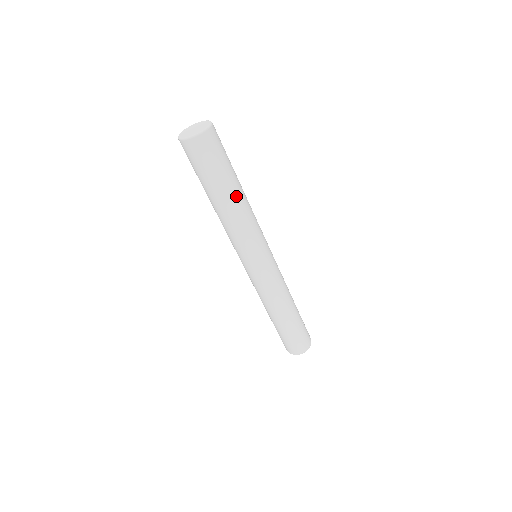
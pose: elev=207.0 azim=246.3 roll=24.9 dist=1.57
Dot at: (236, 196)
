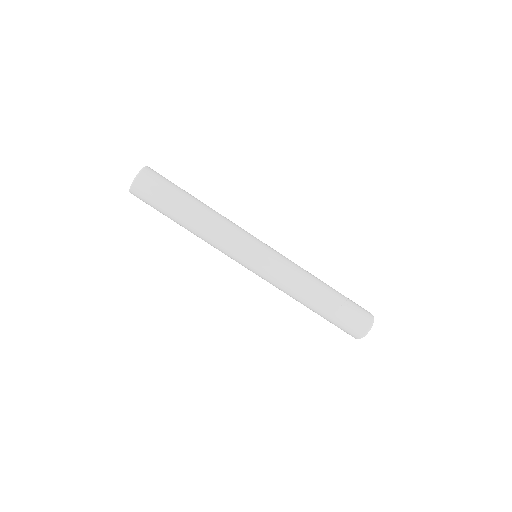
Dot at: (194, 213)
